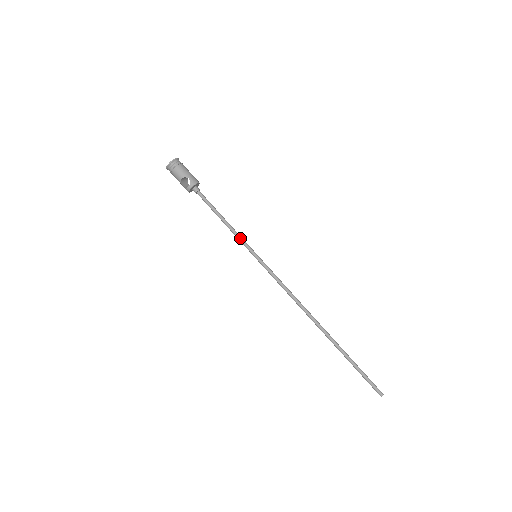
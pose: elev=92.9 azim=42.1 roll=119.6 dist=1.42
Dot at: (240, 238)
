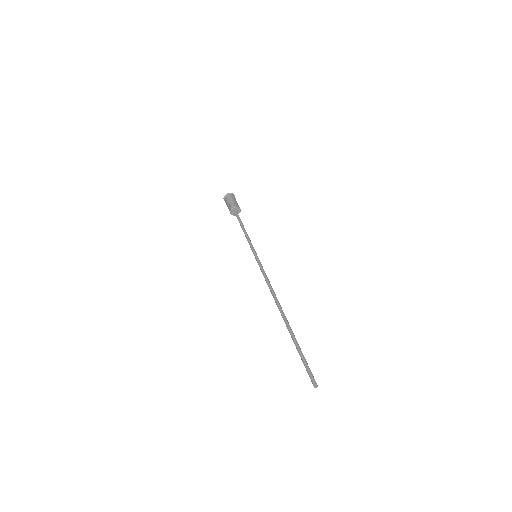
Dot at: occluded
